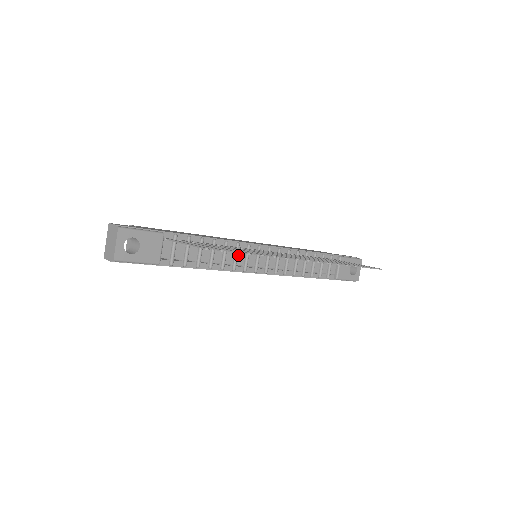
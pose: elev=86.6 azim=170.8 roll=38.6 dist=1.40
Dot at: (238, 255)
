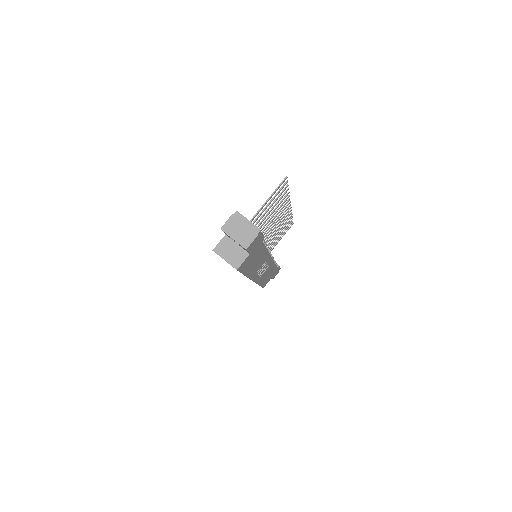
Dot at: occluded
